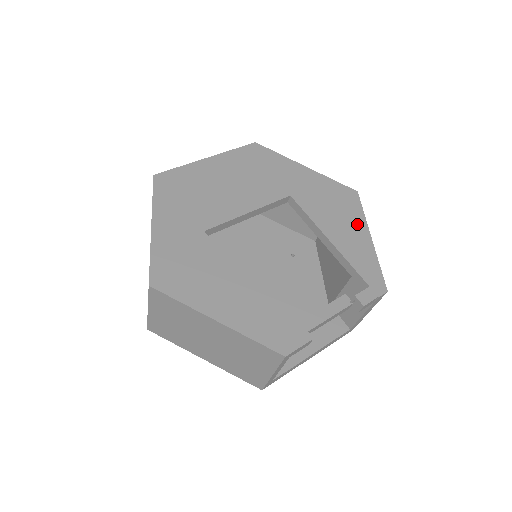
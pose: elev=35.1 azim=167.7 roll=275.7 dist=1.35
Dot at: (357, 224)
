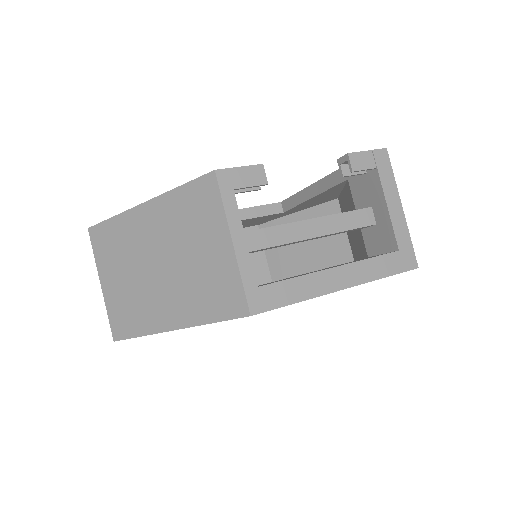
Dot at: occluded
